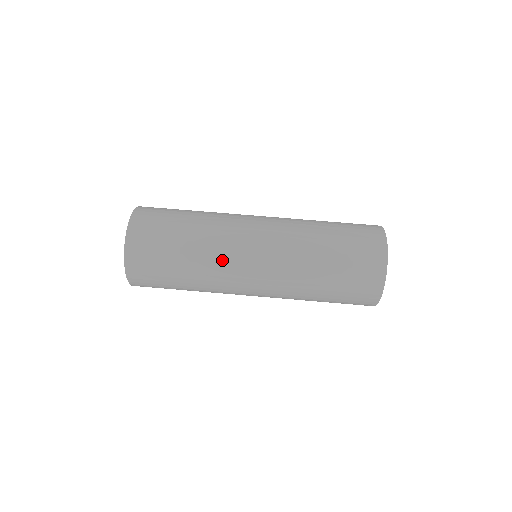
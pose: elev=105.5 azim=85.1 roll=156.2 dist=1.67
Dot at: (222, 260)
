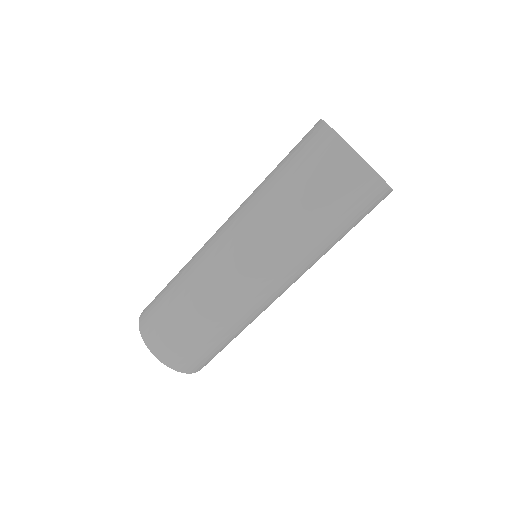
Dot at: (239, 307)
